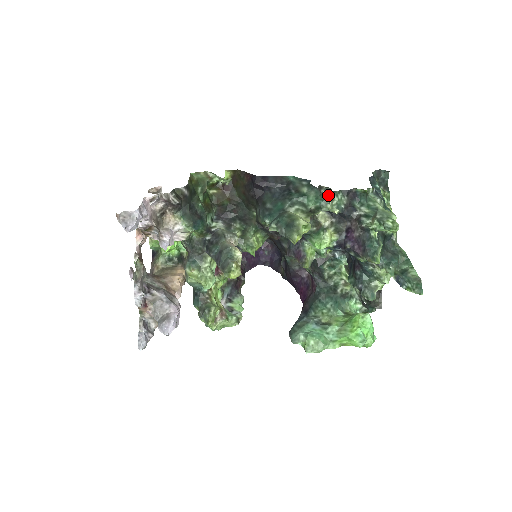
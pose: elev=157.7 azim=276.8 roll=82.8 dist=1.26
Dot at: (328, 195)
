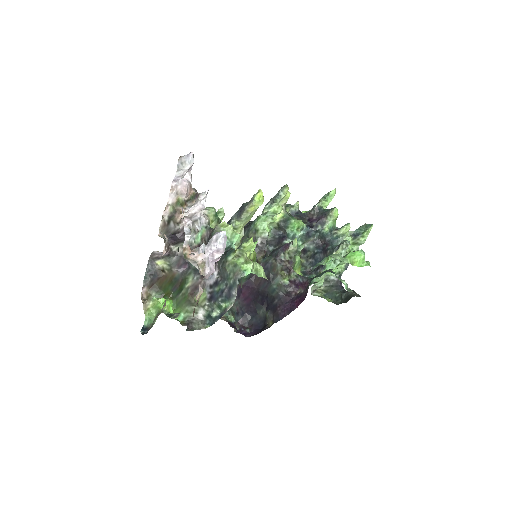
Dot at: occluded
